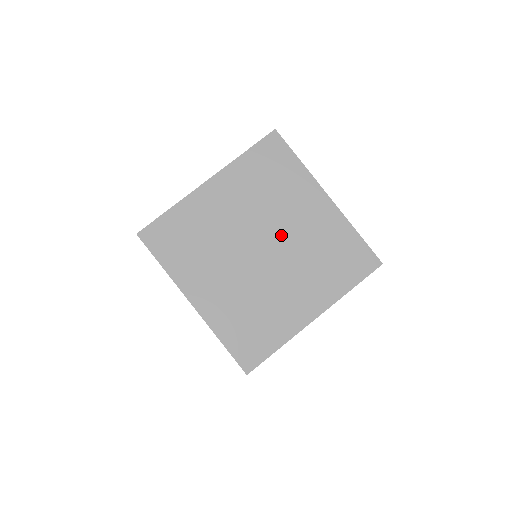
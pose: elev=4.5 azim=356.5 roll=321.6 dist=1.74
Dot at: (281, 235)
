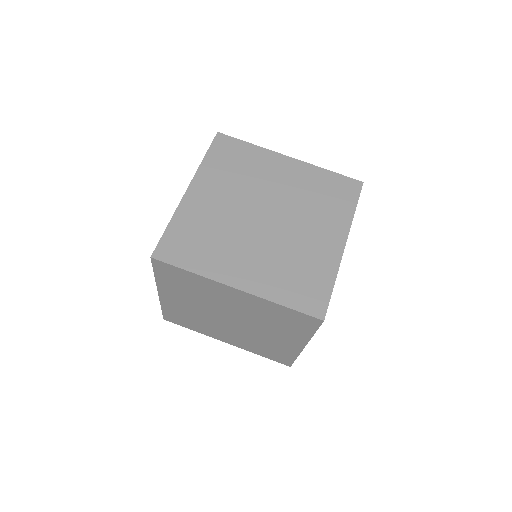
Dot at: (274, 199)
